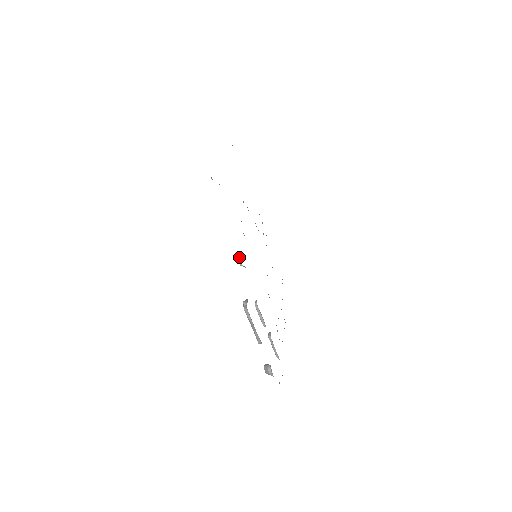
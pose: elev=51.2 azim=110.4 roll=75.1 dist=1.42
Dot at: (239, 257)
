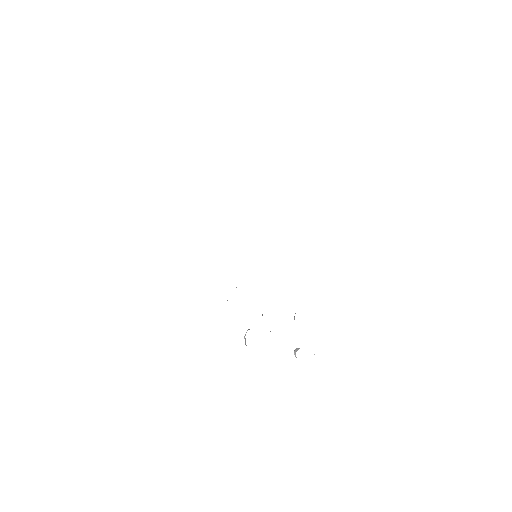
Dot at: occluded
